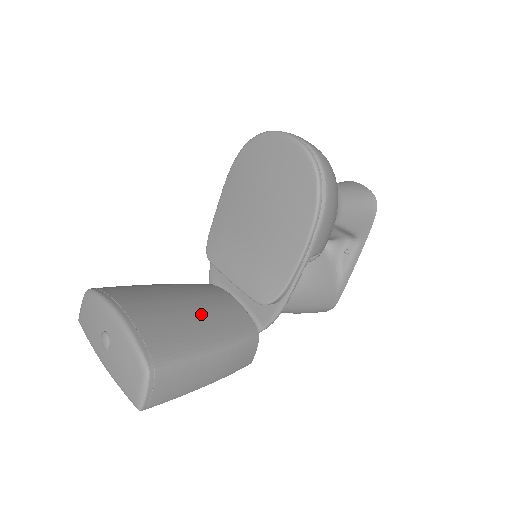
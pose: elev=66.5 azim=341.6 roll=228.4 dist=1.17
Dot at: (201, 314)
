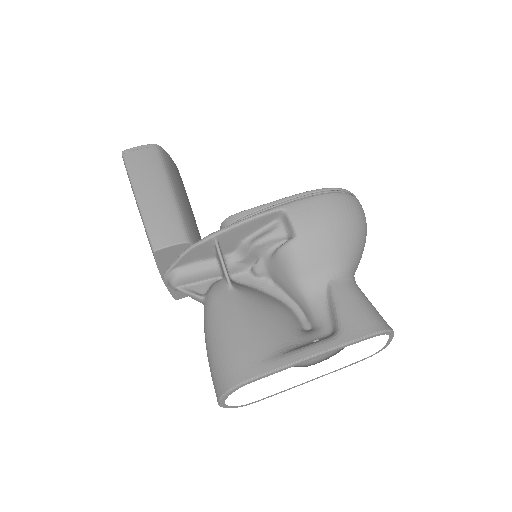
Dot at: occluded
